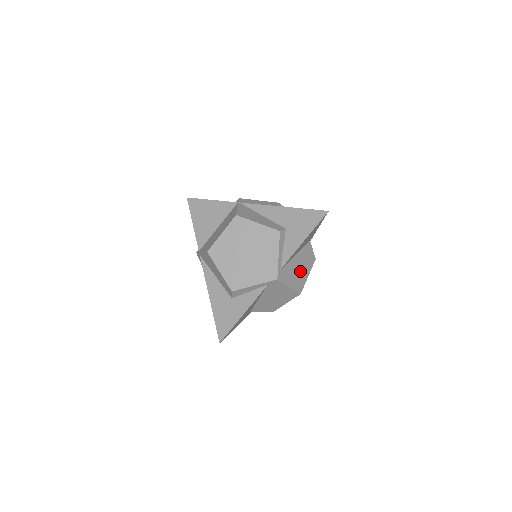
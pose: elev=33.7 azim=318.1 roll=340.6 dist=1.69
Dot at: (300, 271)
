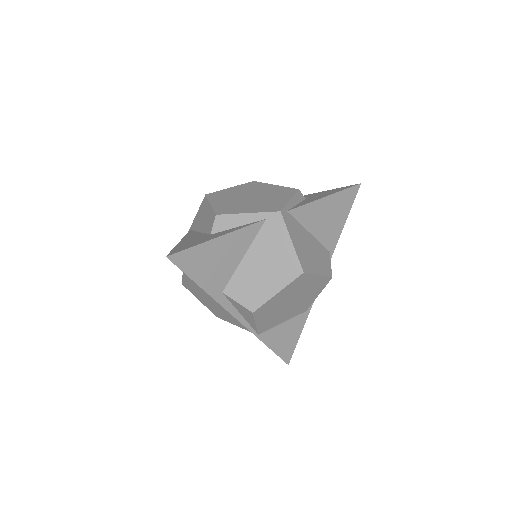
Dot at: (310, 254)
